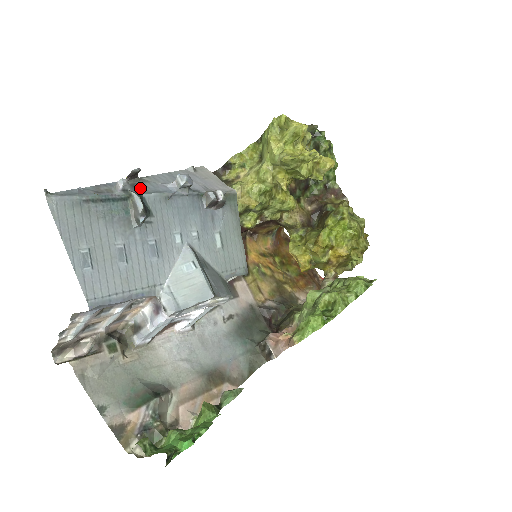
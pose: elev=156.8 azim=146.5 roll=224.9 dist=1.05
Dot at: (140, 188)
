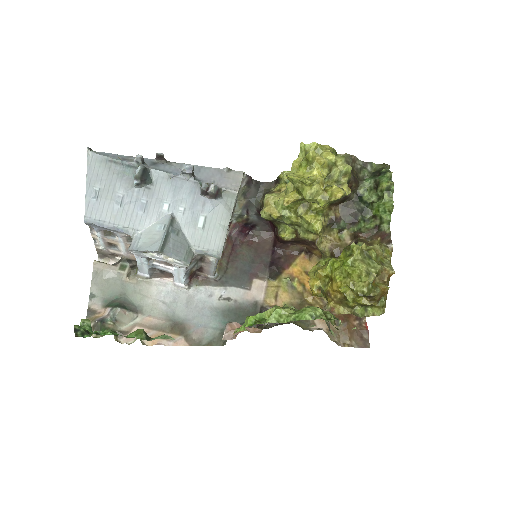
Dot at: (157, 166)
